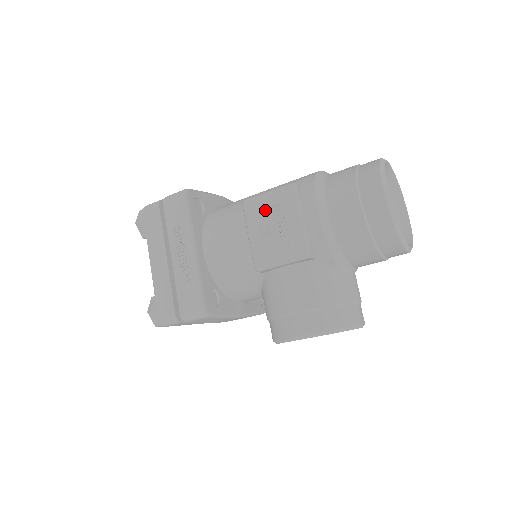
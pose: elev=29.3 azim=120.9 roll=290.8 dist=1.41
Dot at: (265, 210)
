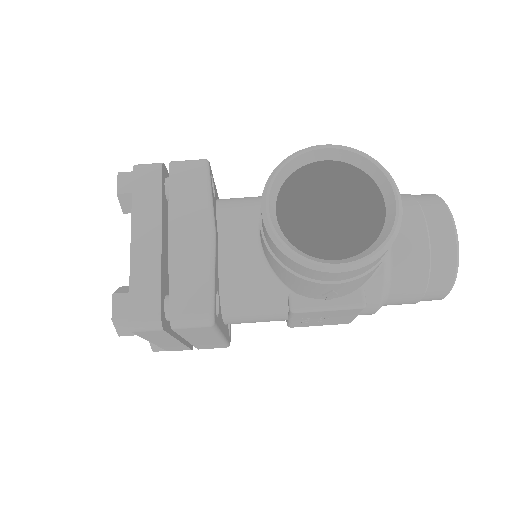
Dot at: occluded
